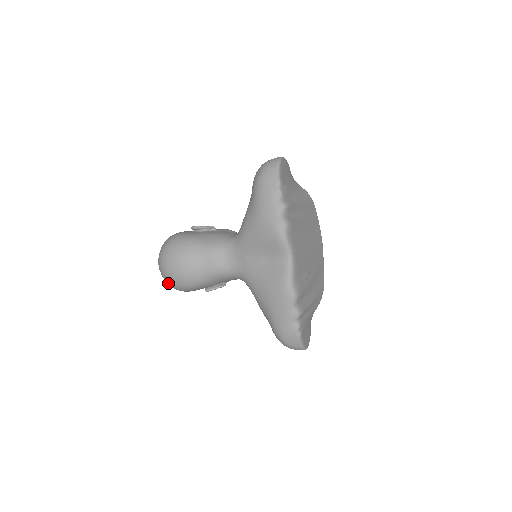
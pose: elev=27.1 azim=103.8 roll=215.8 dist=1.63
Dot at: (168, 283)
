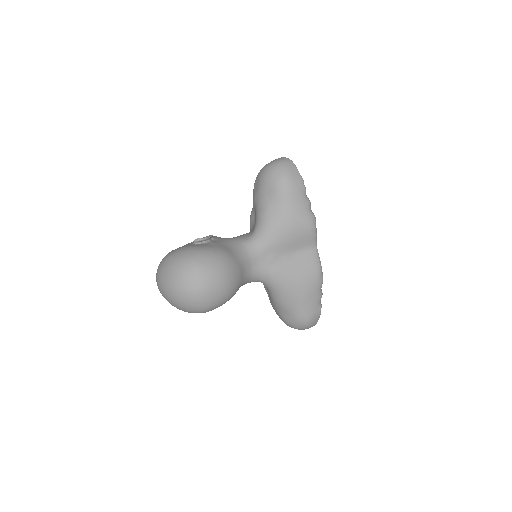
Dot at: (197, 307)
